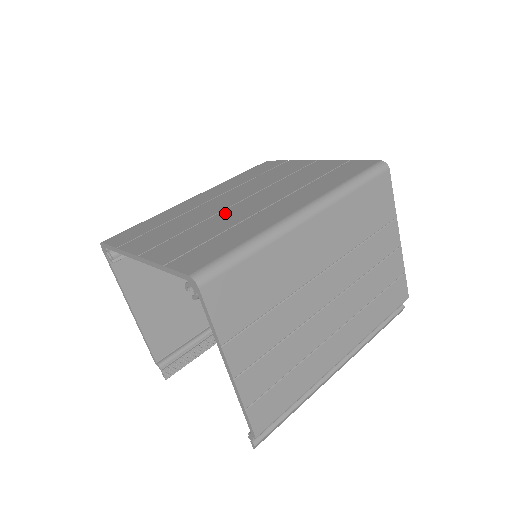
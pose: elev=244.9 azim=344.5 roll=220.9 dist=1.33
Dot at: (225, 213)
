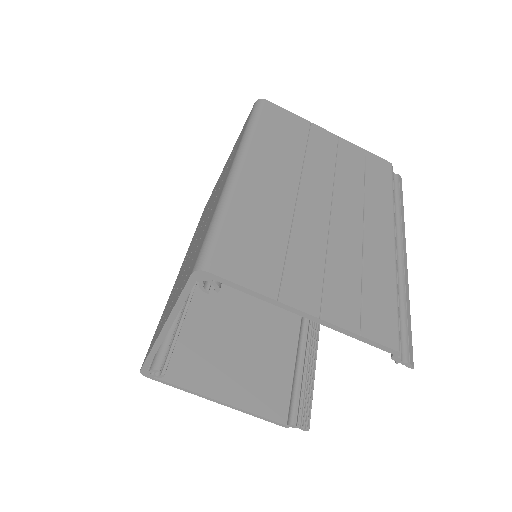
Dot at: (195, 244)
